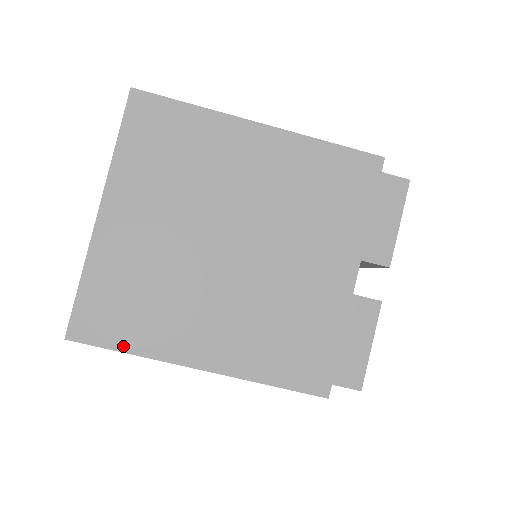
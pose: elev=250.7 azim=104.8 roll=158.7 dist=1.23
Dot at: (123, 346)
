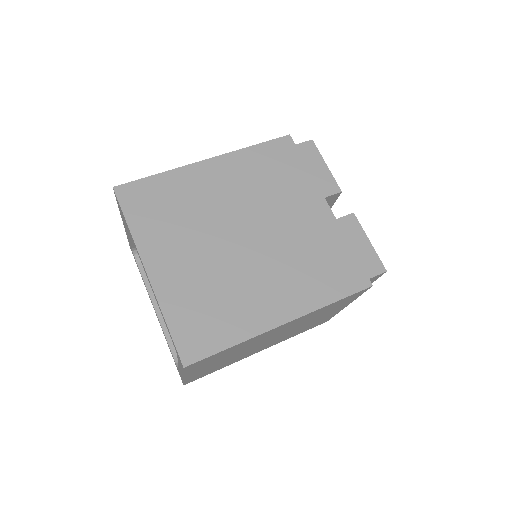
Dot at: (225, 344)
